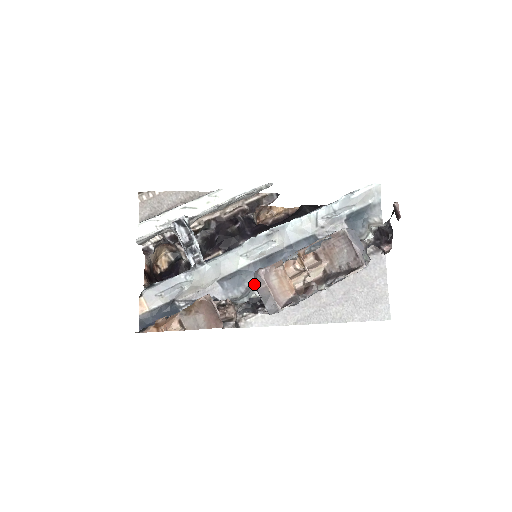
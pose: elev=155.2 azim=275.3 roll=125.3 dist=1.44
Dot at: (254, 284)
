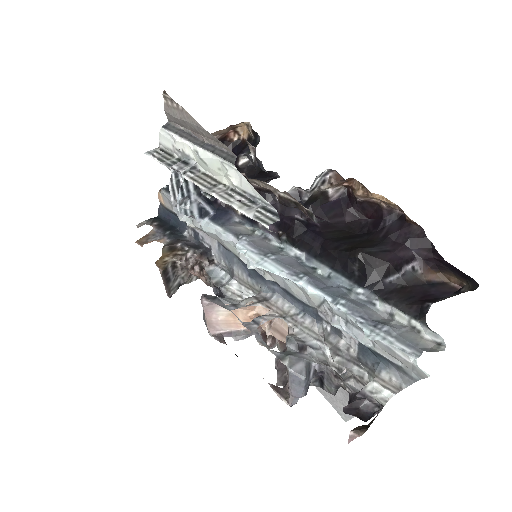
Dot at: occluded
